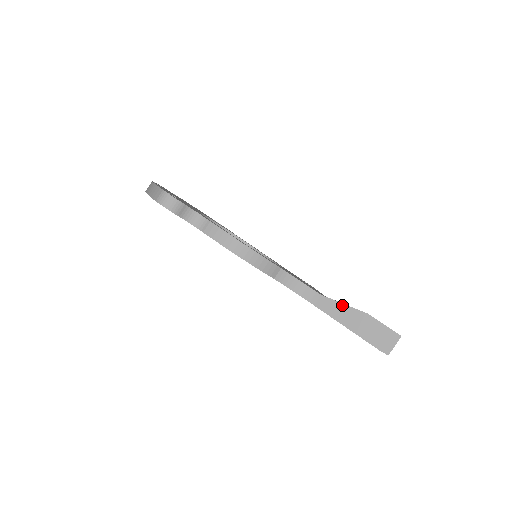
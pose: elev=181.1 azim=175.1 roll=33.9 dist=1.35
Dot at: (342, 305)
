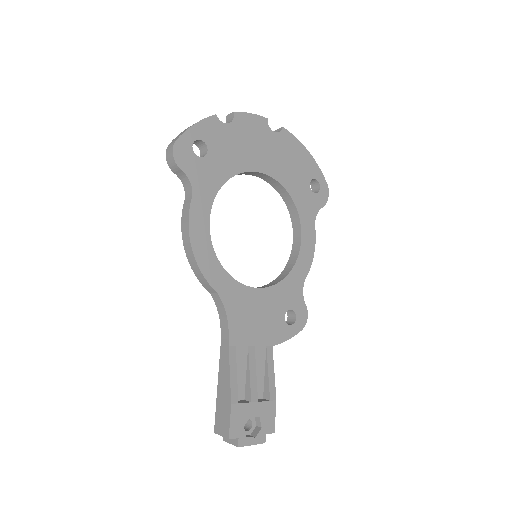
Dot at: (229, 372)
